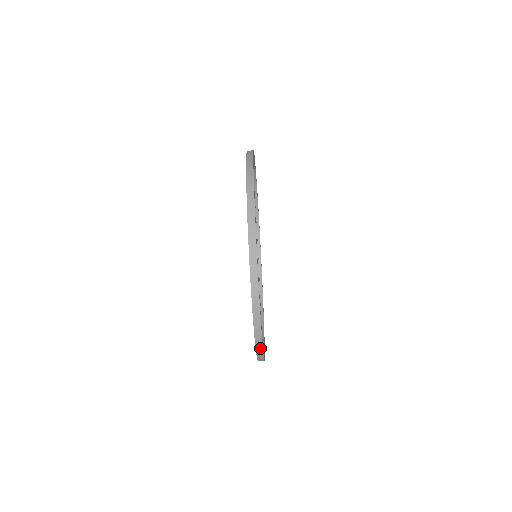
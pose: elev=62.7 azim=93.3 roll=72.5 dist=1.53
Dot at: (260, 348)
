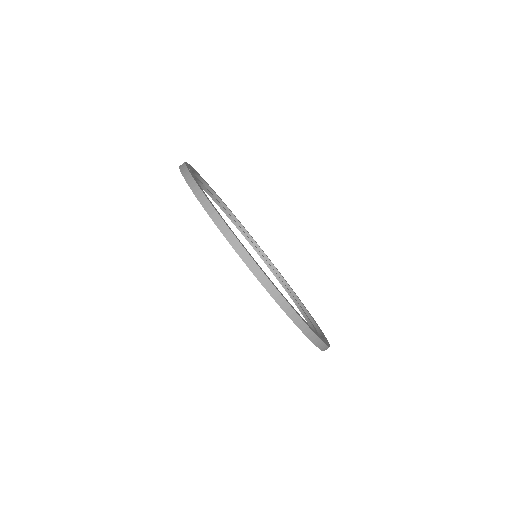
Dot at: (323, 346)
